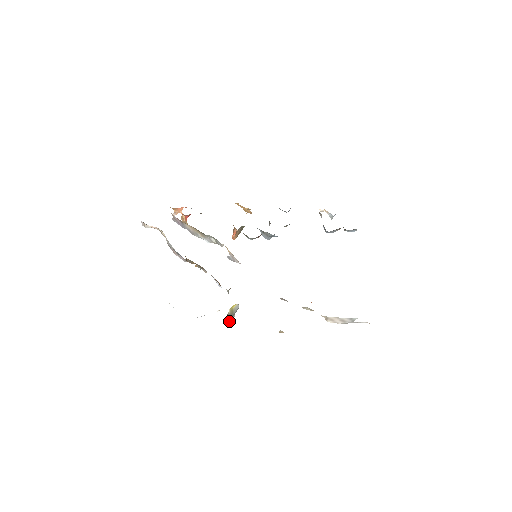
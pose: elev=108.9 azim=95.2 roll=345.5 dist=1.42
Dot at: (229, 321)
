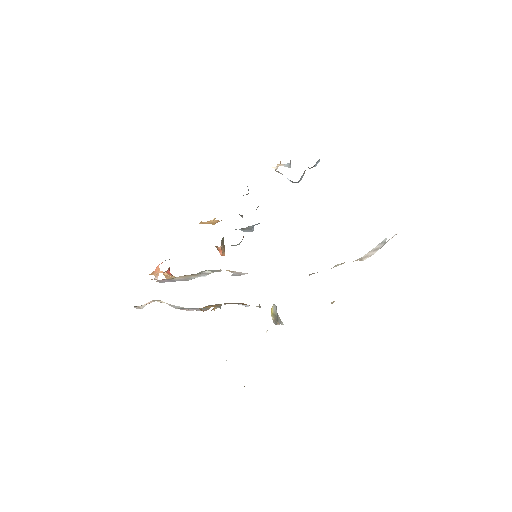
Dot at: (278, 324)
